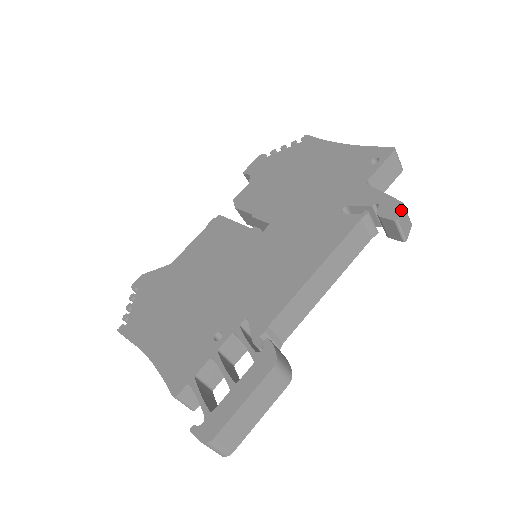
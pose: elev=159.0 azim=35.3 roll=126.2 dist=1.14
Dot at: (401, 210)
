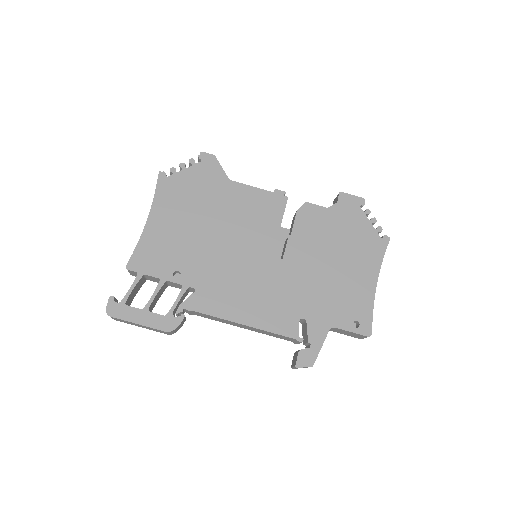
Dot at: occluded
